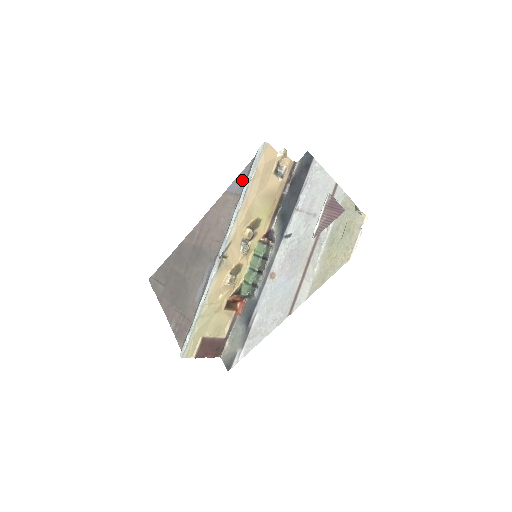
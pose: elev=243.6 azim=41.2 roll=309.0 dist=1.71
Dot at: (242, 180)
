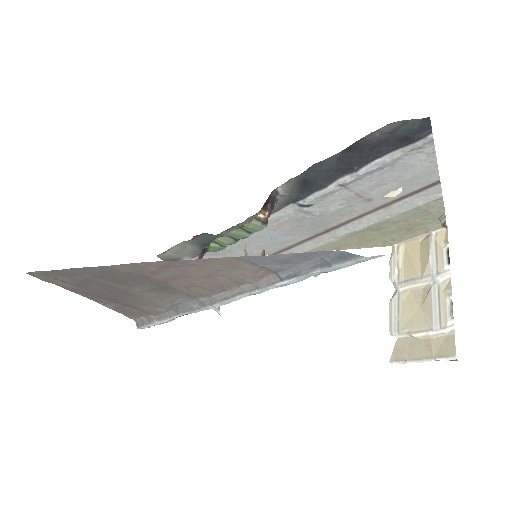
Dot at: (289, 263)
